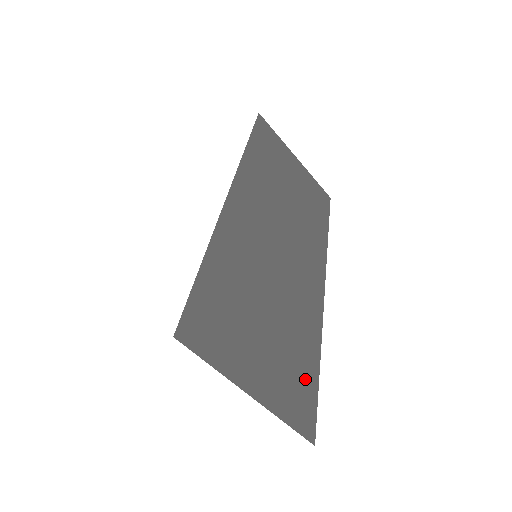
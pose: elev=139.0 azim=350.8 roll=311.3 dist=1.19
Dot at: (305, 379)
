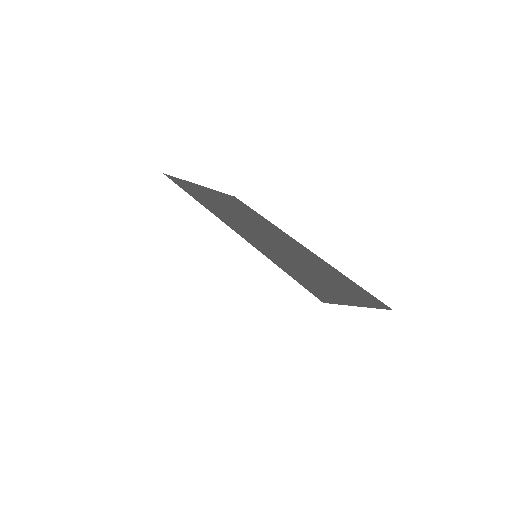
Dot at: (356, 288)
